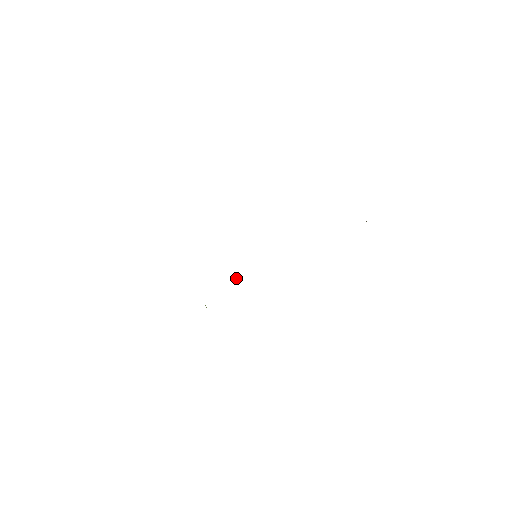
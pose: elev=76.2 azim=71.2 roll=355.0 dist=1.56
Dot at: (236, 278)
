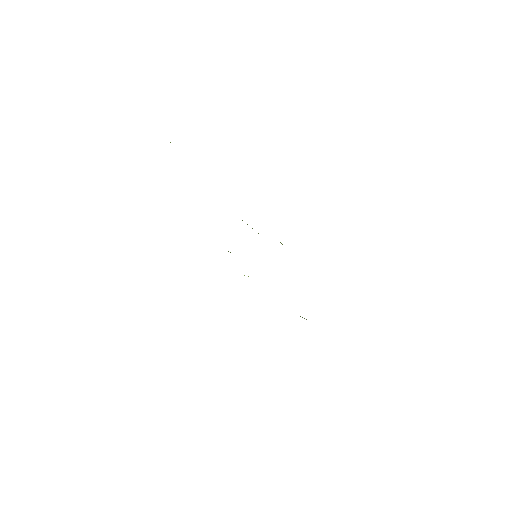
Dot at: occluded
